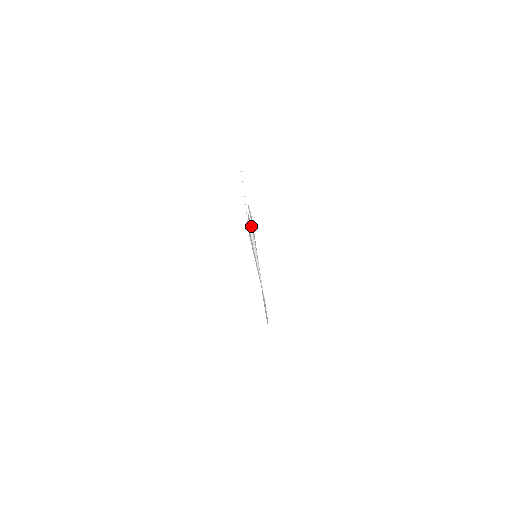
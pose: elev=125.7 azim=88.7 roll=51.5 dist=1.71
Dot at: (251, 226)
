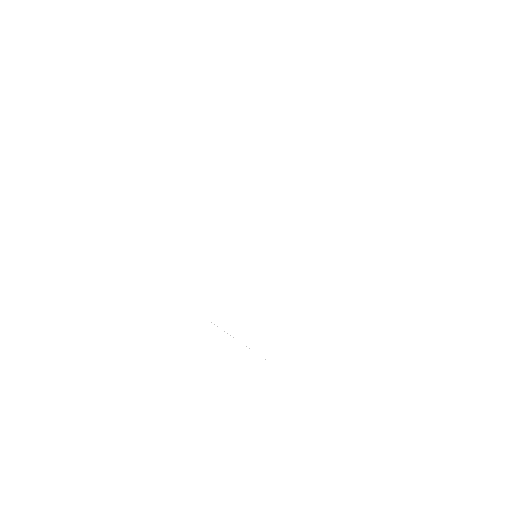
Dot at: occluded
